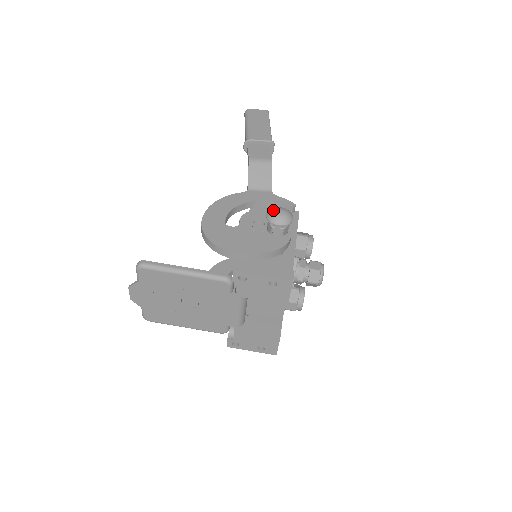
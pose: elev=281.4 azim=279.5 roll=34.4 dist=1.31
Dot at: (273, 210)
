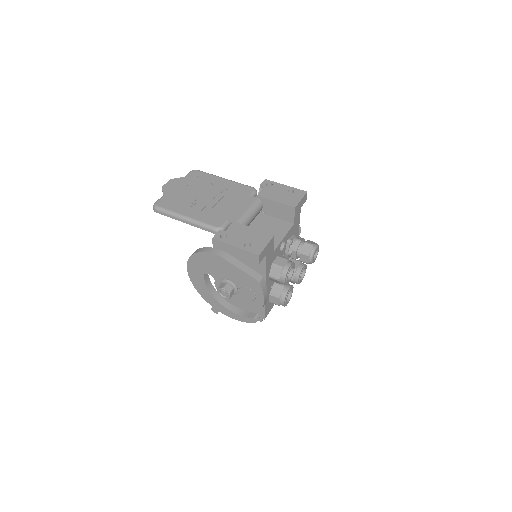
Dot at: occluded
